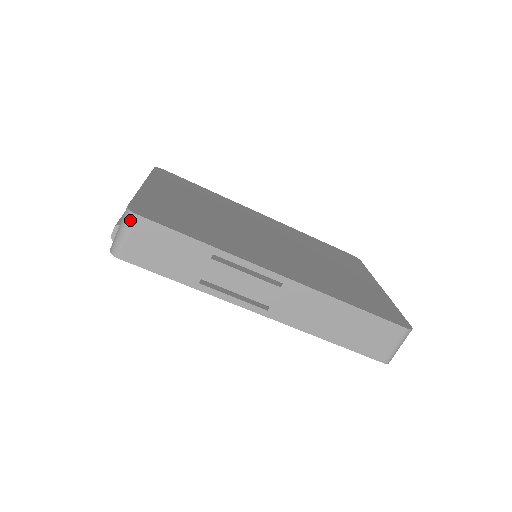
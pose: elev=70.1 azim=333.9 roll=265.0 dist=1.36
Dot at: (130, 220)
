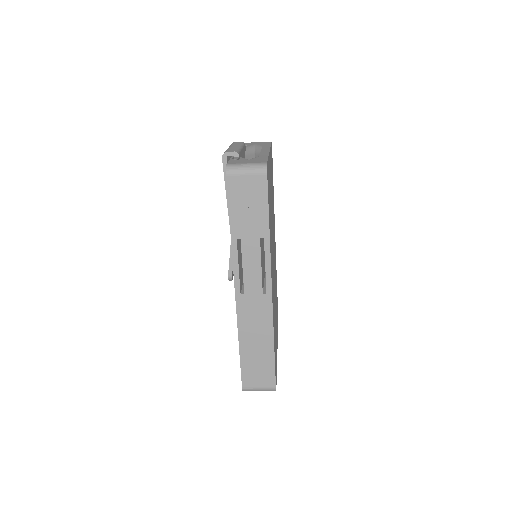
Dot at: (260, 171)
